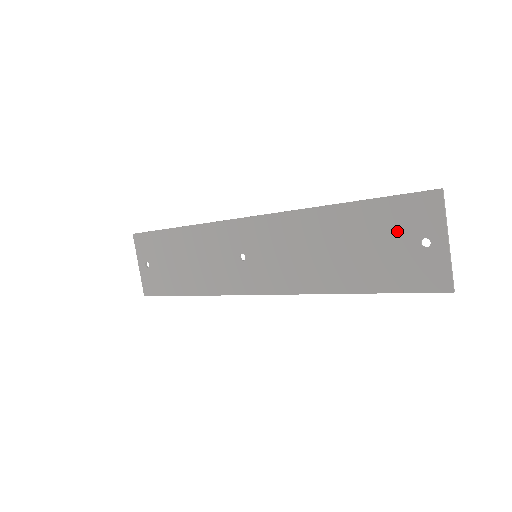
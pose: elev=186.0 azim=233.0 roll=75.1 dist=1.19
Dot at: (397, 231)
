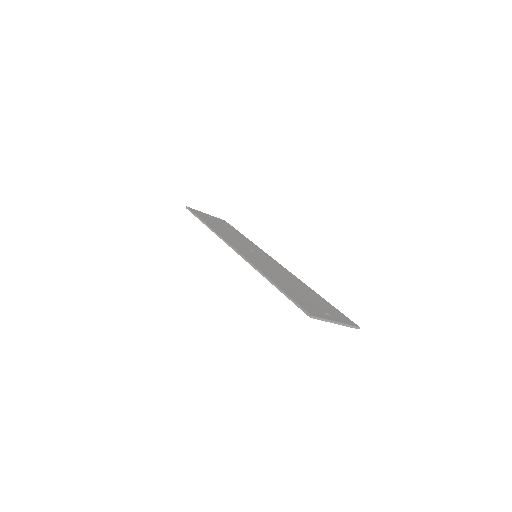
Dot at: occluded
